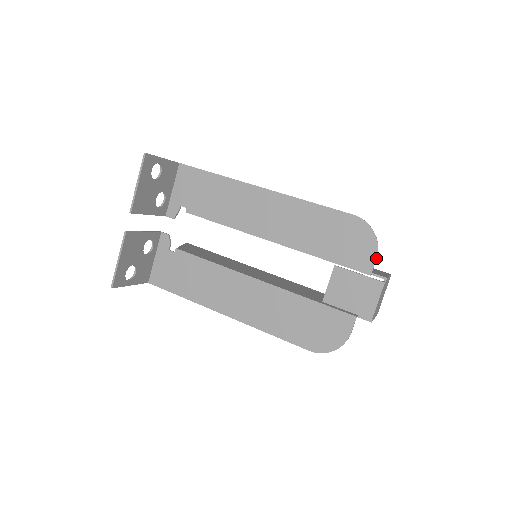
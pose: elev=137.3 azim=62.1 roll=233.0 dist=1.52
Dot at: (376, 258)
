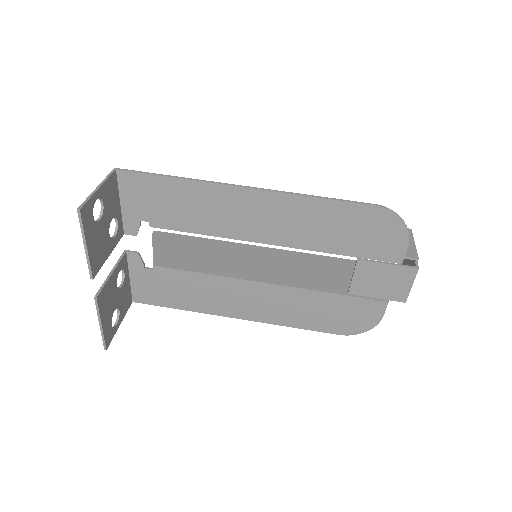
Dot at: (407, 247)
